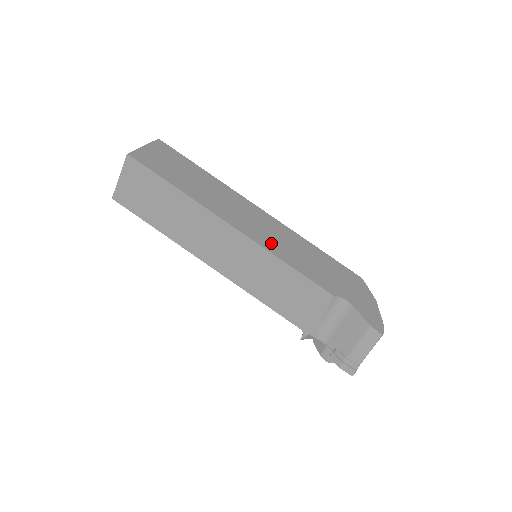
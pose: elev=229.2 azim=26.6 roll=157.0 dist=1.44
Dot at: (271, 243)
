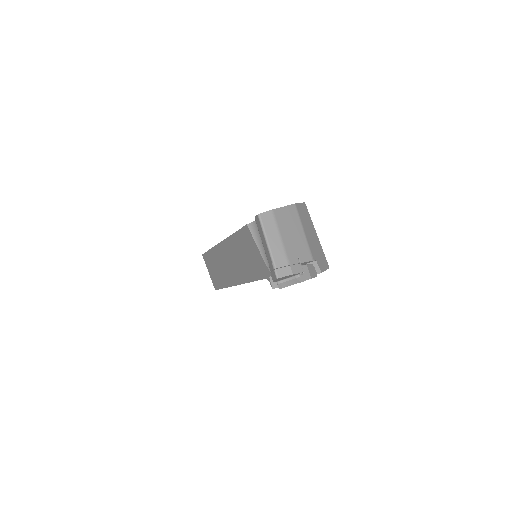
Dot at: occluded
